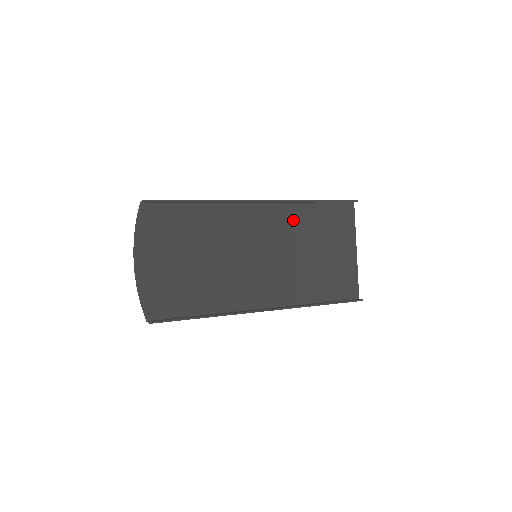
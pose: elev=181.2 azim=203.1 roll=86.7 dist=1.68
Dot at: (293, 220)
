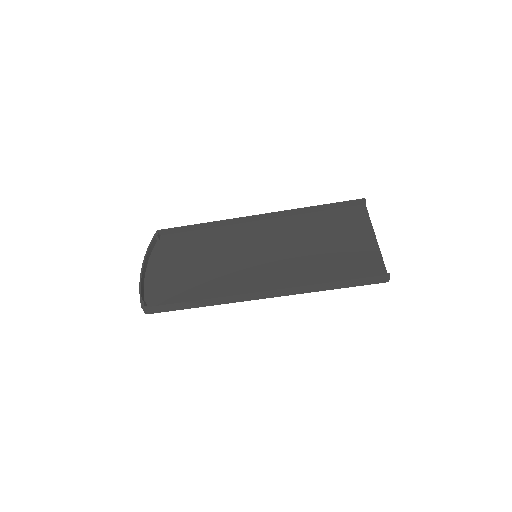
Dot at: (295, 226)
